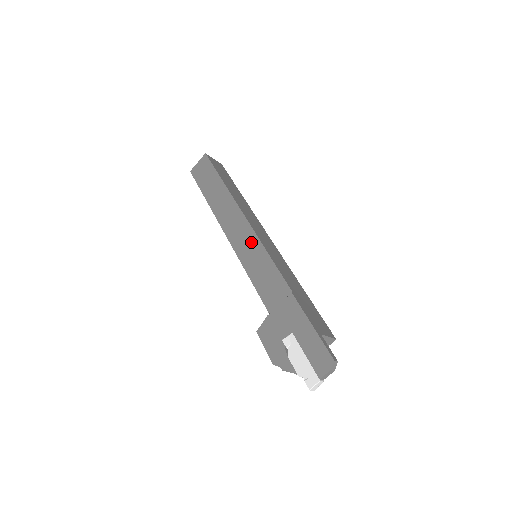
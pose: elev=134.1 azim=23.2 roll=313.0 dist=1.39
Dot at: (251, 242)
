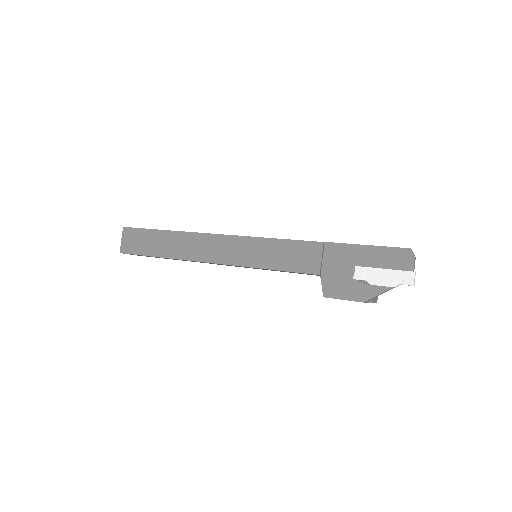
Dot at: (246, 245)
